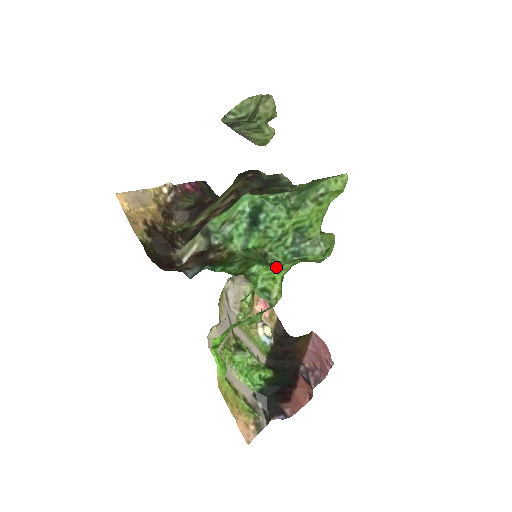
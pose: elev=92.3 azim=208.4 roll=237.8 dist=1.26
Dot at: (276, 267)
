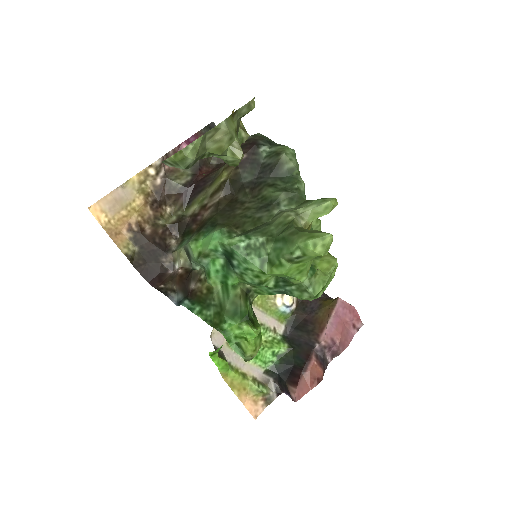
Dot at: (249, 327)
